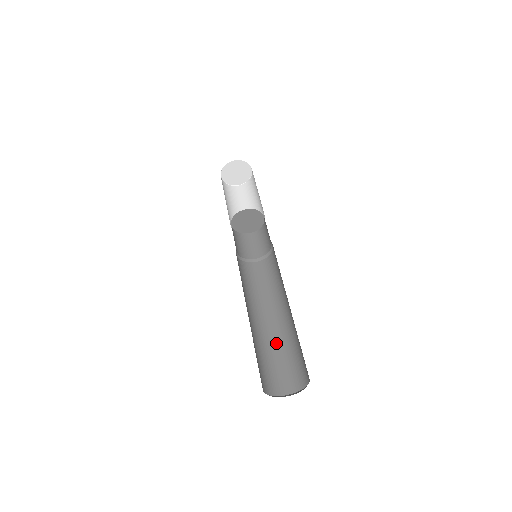
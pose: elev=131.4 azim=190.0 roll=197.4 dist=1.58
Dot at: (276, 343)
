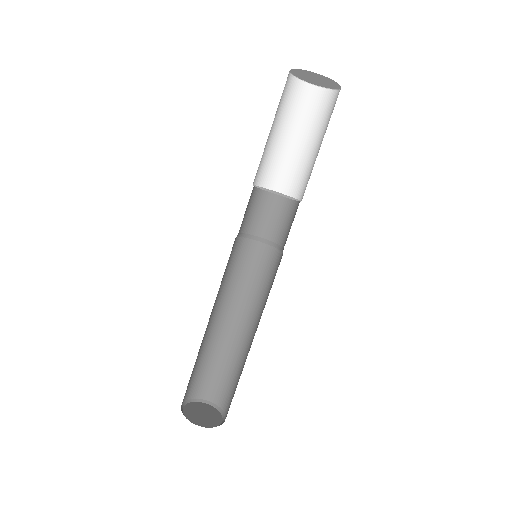
Dot at: (238, 358)
